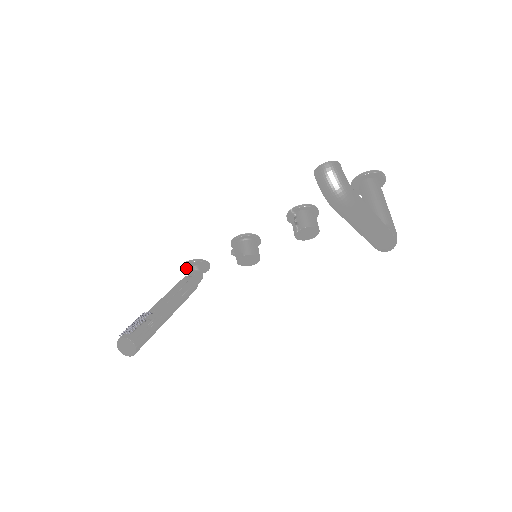
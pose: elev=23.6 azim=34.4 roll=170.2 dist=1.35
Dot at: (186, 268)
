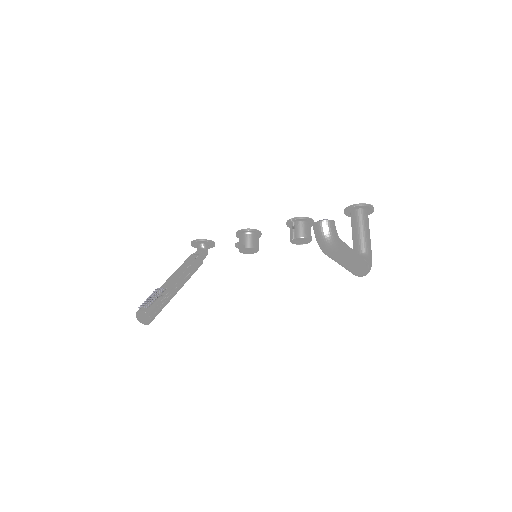
Dot at: (194, 244)
